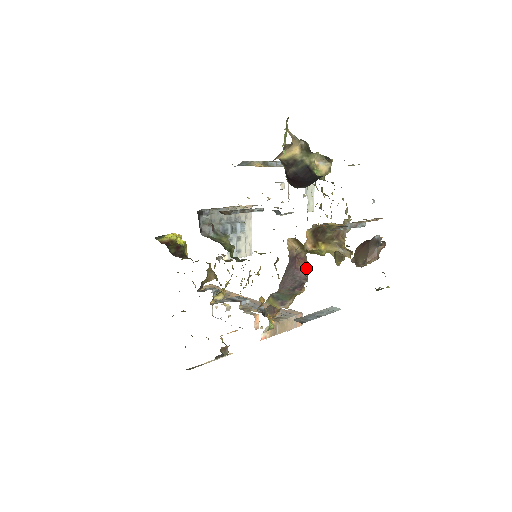
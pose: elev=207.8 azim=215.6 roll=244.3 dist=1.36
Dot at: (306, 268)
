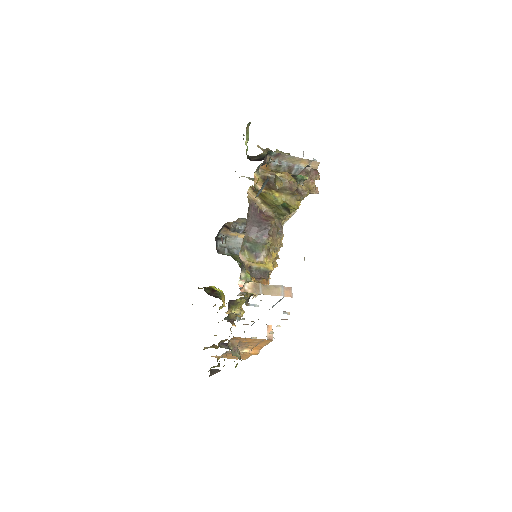
Dot at: (271, 220)
